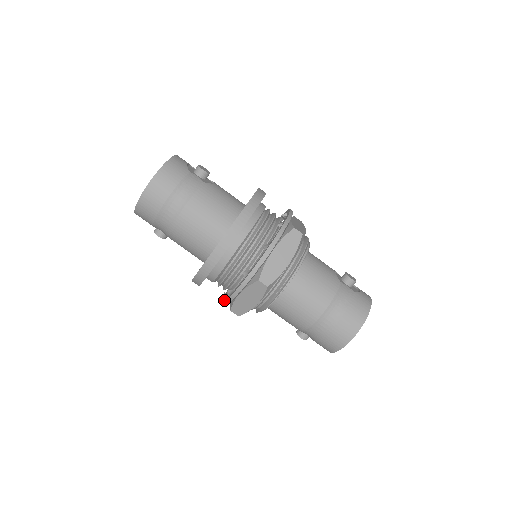
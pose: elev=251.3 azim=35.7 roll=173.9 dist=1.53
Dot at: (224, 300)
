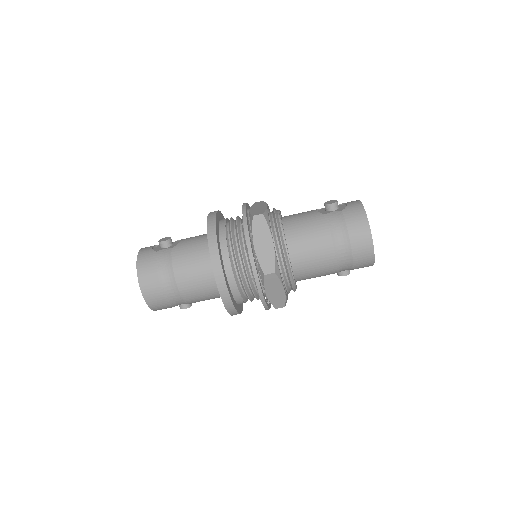
Dot at: occluded
